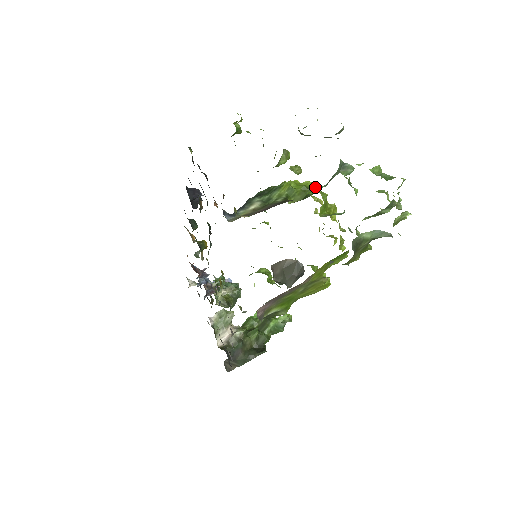
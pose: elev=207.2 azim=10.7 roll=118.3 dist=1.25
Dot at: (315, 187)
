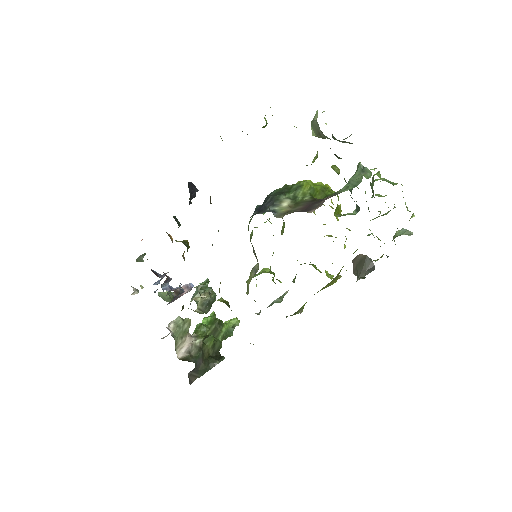
Dot at: (330, 188)
